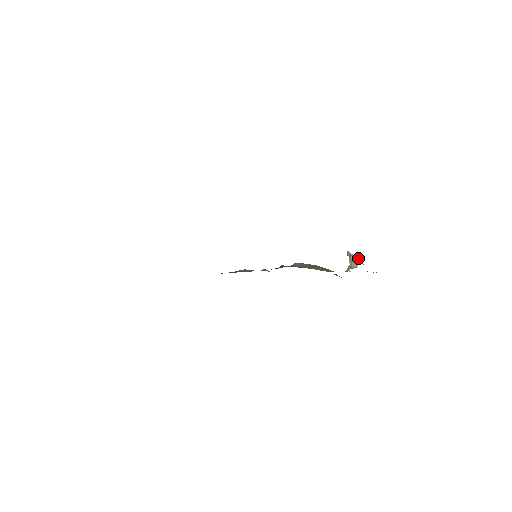
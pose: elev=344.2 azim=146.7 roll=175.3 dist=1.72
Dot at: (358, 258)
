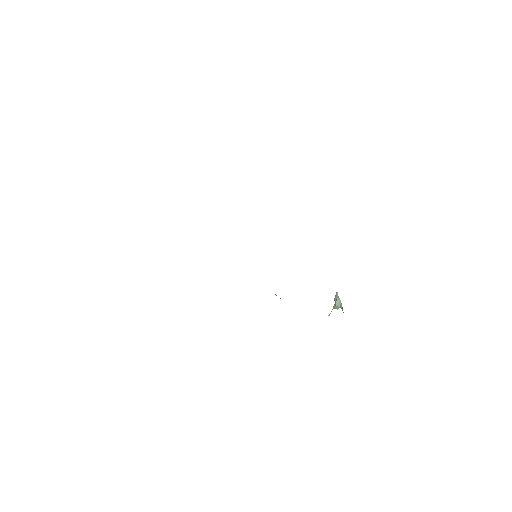
Dot at: occluded
